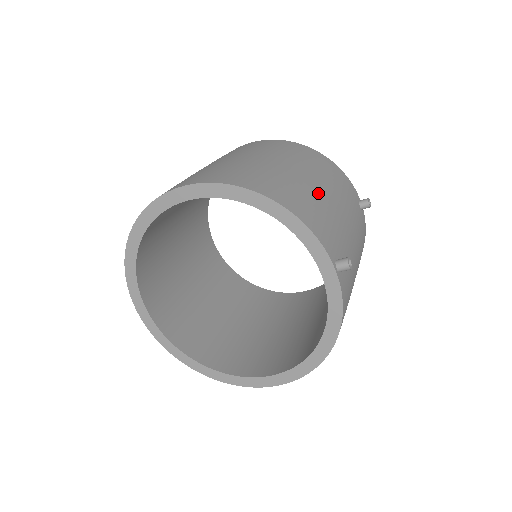
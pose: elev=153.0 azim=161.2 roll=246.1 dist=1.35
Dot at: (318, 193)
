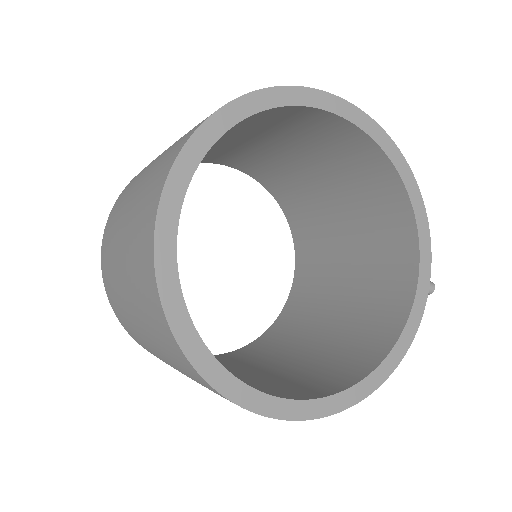
Dot at: occluded
